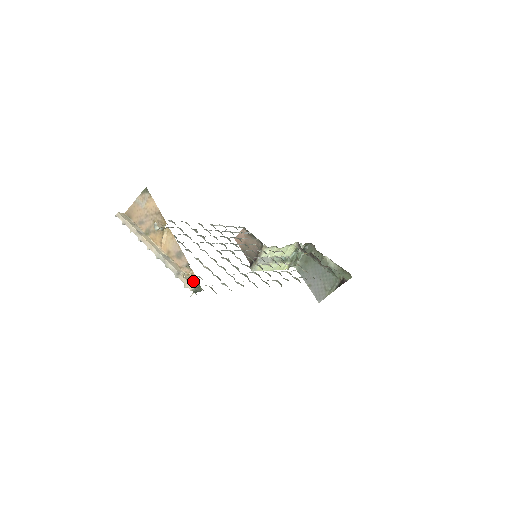
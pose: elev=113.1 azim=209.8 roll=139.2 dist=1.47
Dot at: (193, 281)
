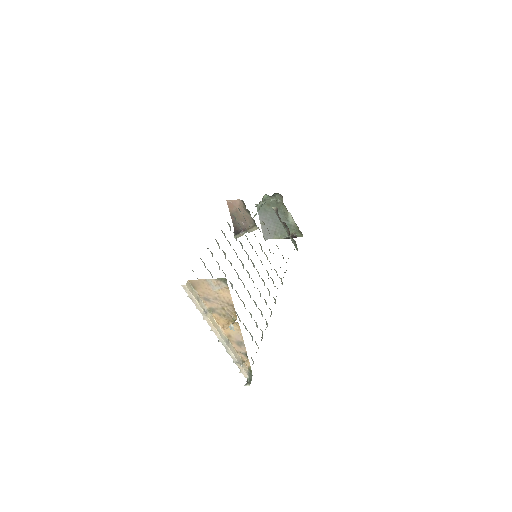
Dot at: (246, 366)
